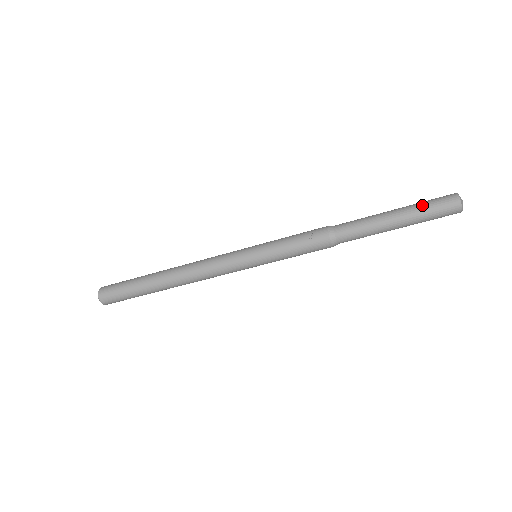
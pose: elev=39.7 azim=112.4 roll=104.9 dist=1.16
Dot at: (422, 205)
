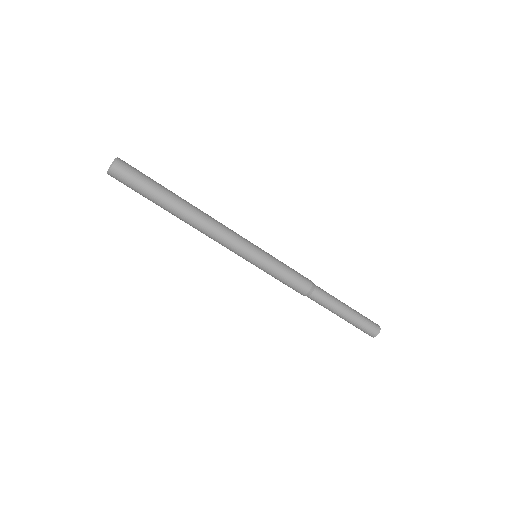
Dot at: occluded
